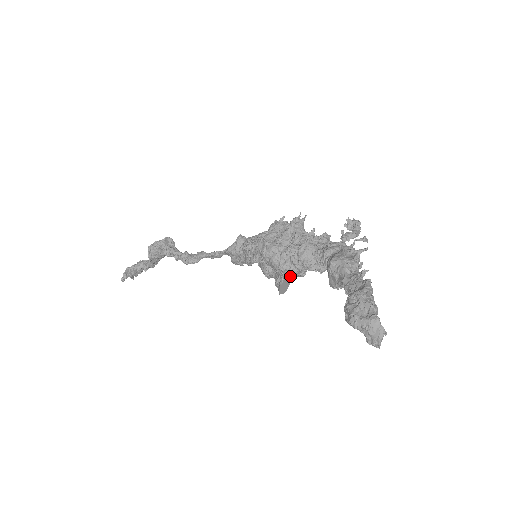
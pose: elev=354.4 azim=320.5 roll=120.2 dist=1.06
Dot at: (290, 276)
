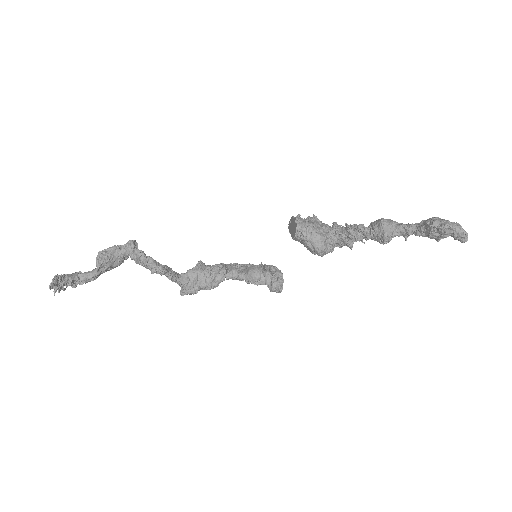
Dot at: (325, 249)
